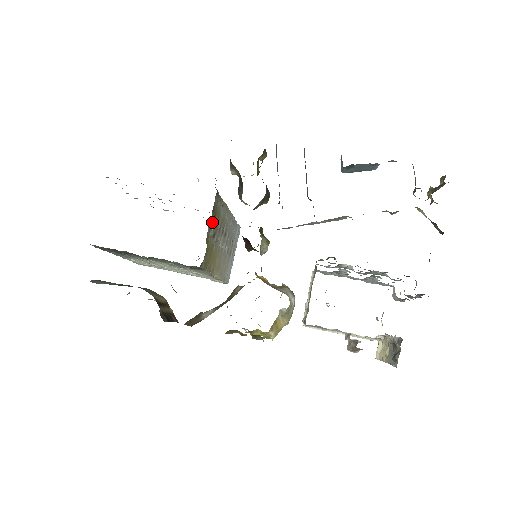
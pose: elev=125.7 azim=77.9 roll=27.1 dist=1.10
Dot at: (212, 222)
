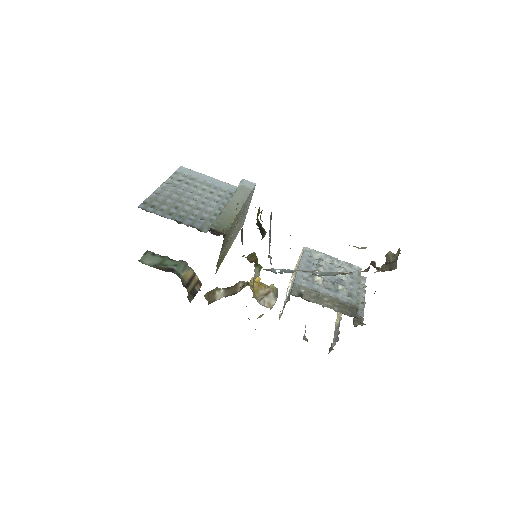
Dot at: (222, 249)
